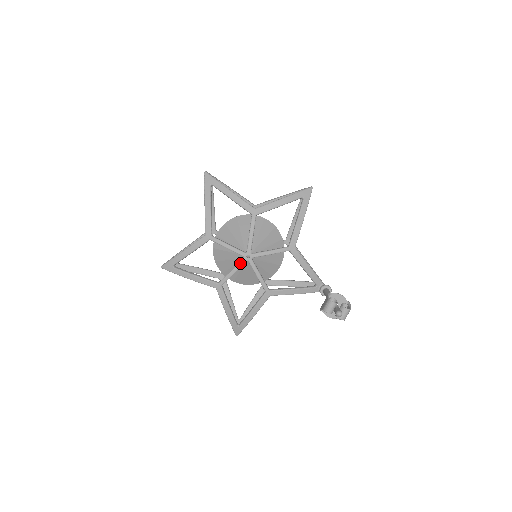
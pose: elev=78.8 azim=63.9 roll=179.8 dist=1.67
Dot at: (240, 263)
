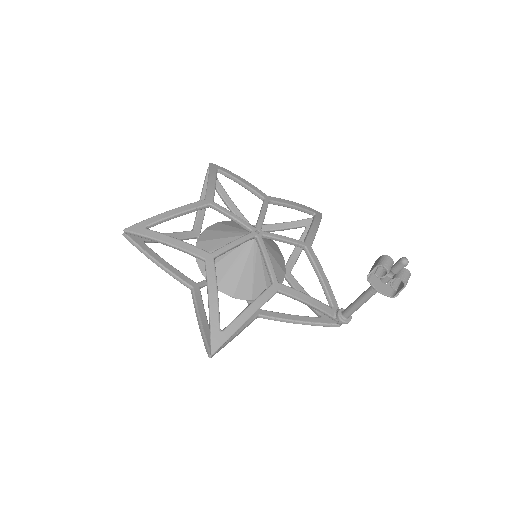
Dot at: (246, 235)
